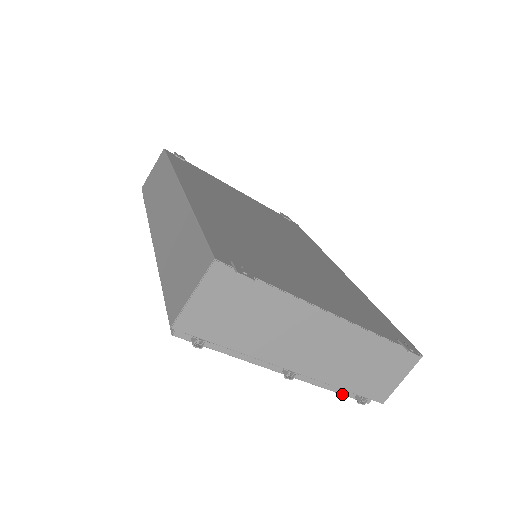
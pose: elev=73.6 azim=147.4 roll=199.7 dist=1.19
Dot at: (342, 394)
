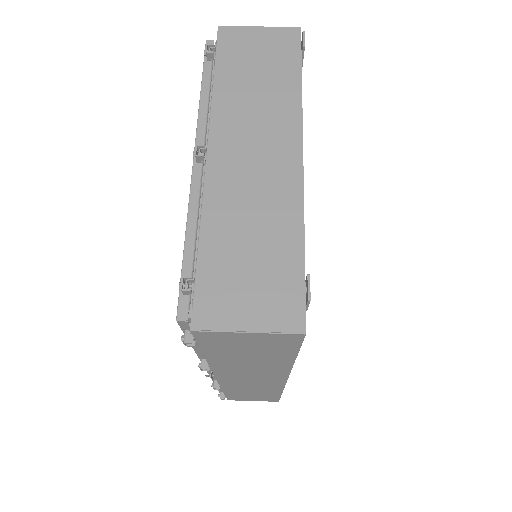
Dot at: (184, 259)
